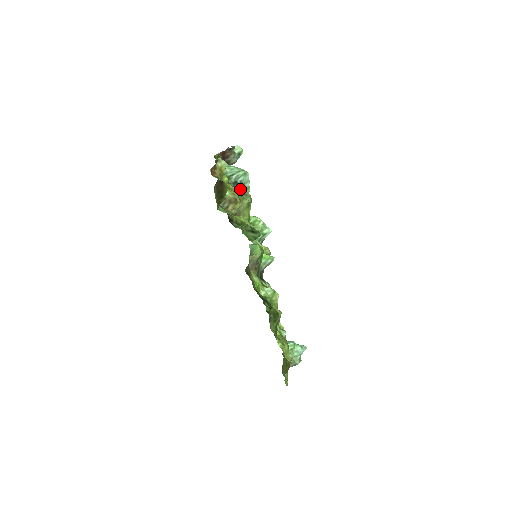
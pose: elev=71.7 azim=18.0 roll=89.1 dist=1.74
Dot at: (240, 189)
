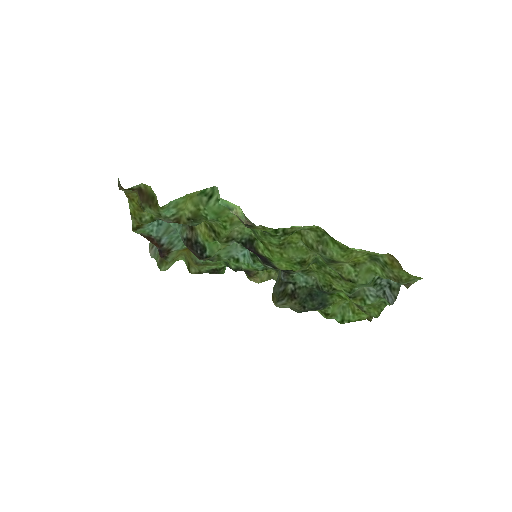
Dot at: occluded
